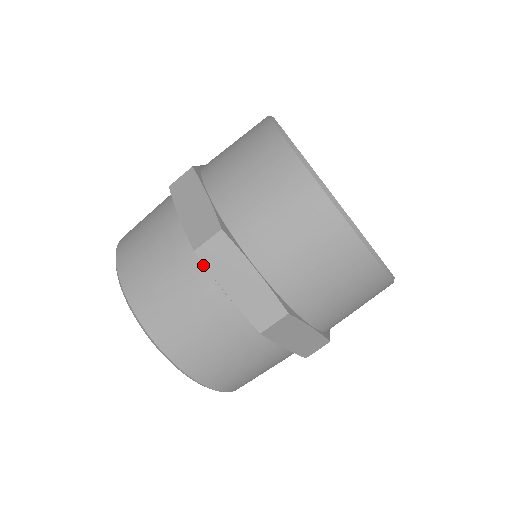
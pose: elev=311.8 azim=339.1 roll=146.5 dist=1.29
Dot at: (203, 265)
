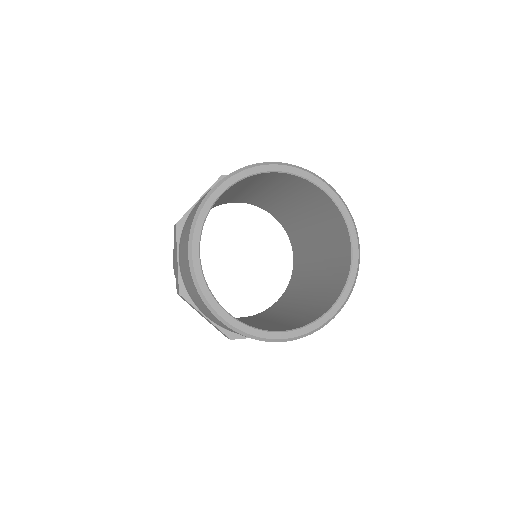
Dot at: occluded
